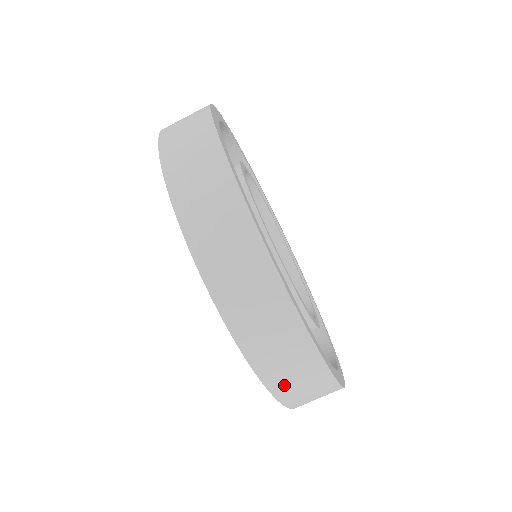
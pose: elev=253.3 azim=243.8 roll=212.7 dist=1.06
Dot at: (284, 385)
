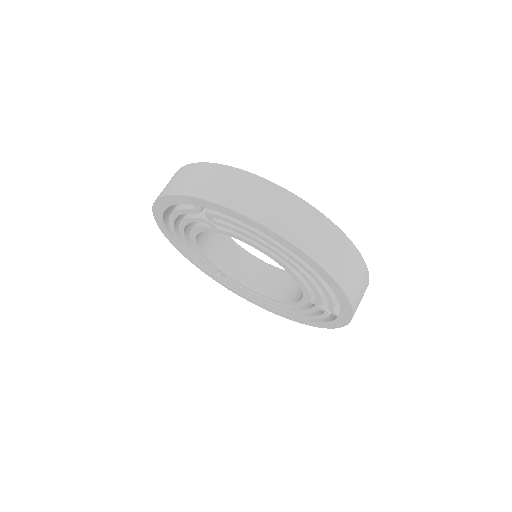
Dot at: (252, 207)
